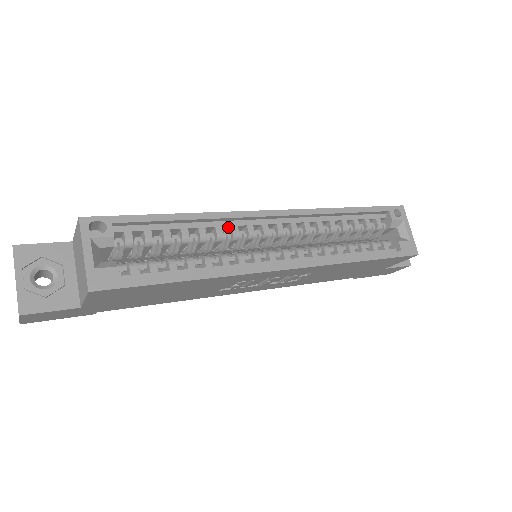
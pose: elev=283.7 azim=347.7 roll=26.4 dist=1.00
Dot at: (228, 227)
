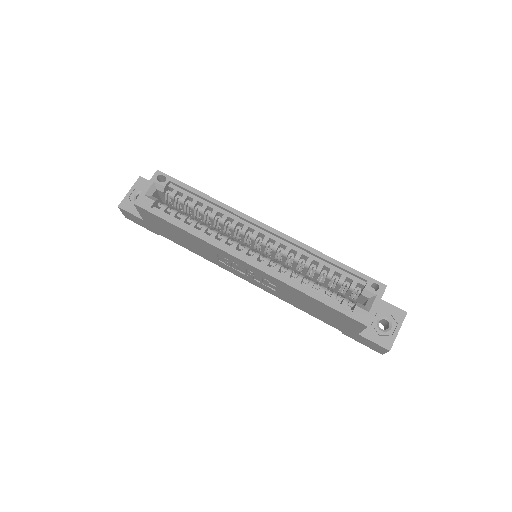
Dot at: (233, 219)
